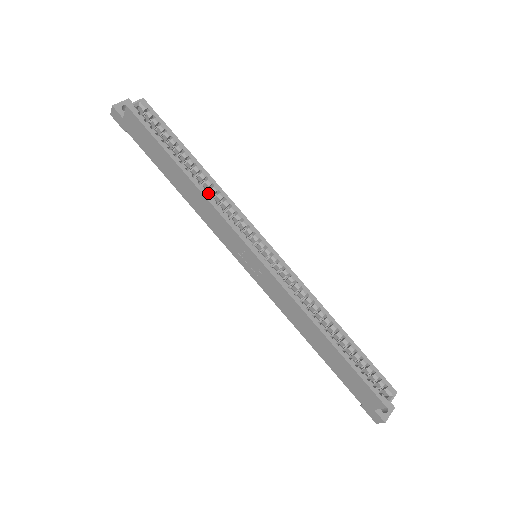
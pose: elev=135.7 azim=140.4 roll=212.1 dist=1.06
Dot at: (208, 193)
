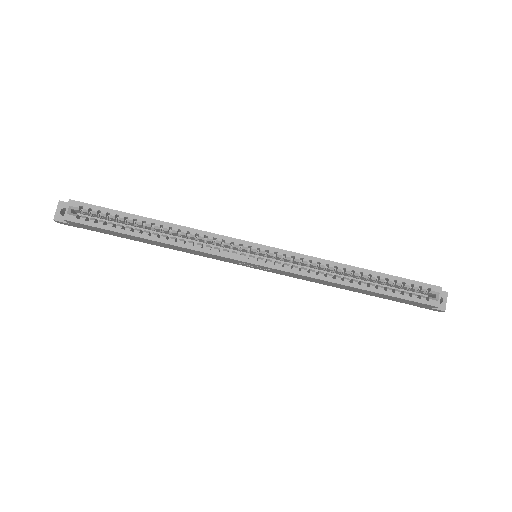
Dot at: (181, 242)
